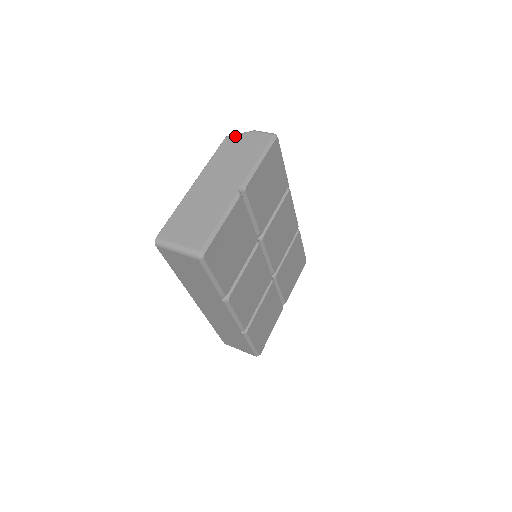
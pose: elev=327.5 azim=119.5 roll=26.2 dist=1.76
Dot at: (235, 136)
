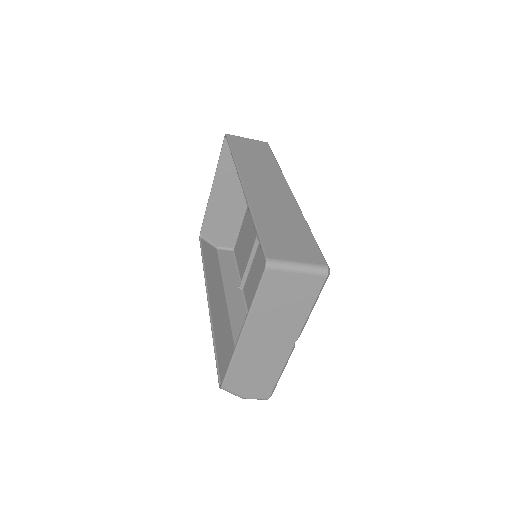
Dot at: (207, 237)
